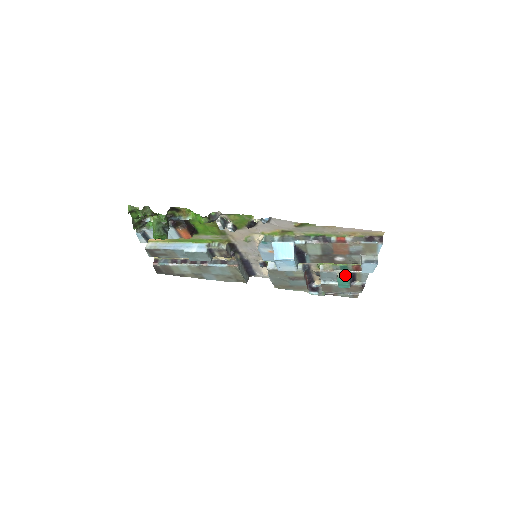
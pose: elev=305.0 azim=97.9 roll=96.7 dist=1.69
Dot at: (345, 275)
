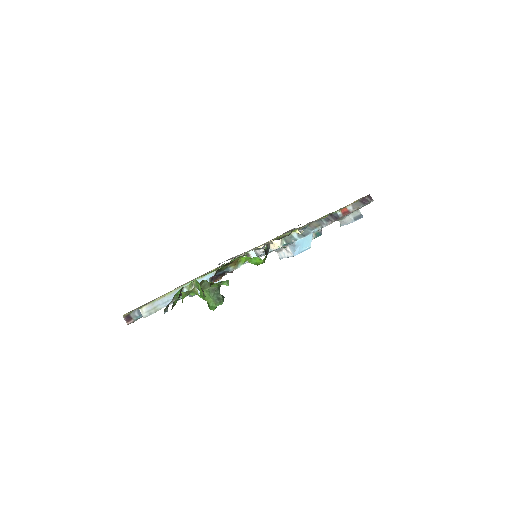
Dot at: (318, 232)
